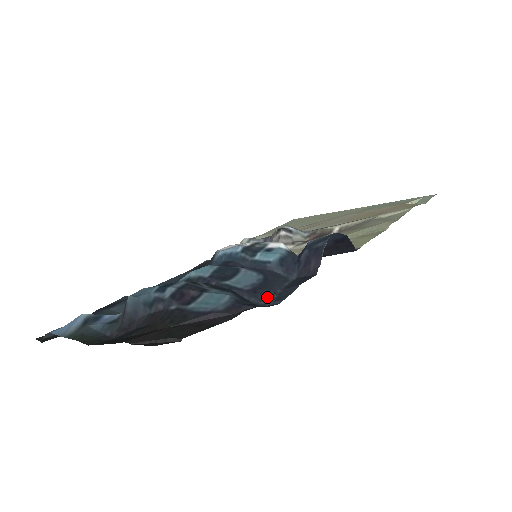
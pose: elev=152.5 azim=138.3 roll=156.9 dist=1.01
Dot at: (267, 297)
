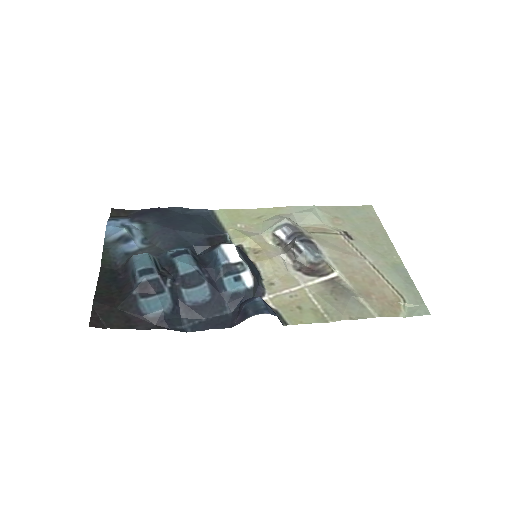
Dot at: (192, 319)
